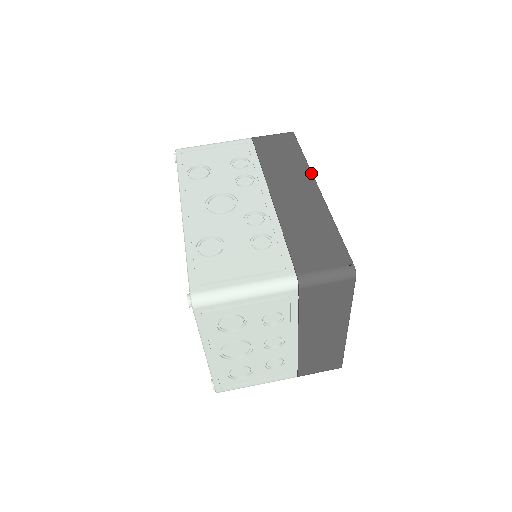
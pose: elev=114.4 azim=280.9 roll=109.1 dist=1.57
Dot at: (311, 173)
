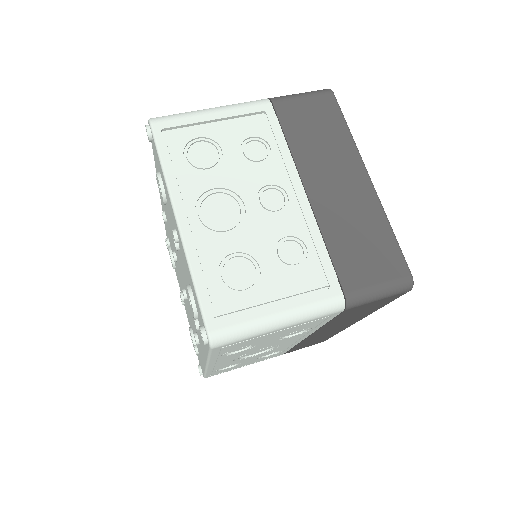
Dot at: occluded
